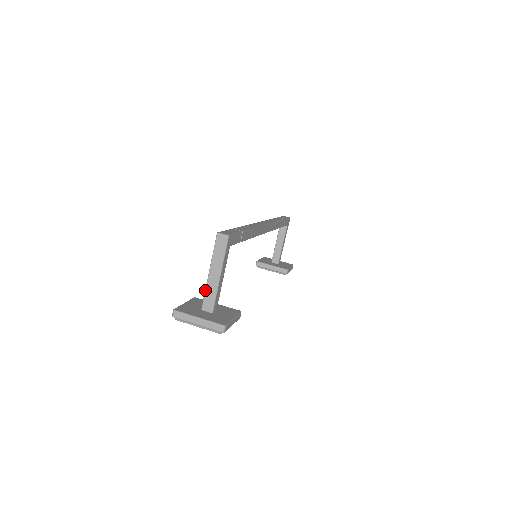
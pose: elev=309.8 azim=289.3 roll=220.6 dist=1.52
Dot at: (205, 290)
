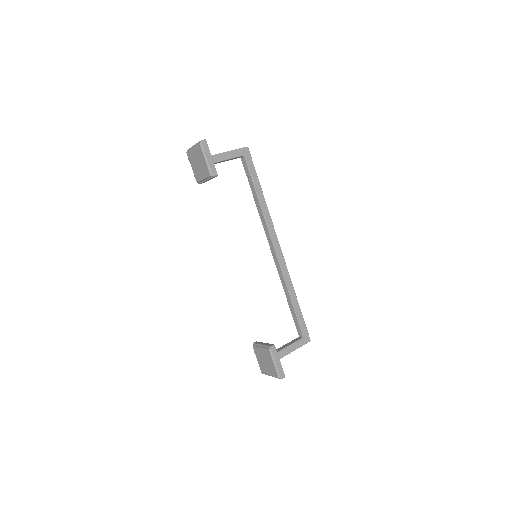
Dot at: occluded
